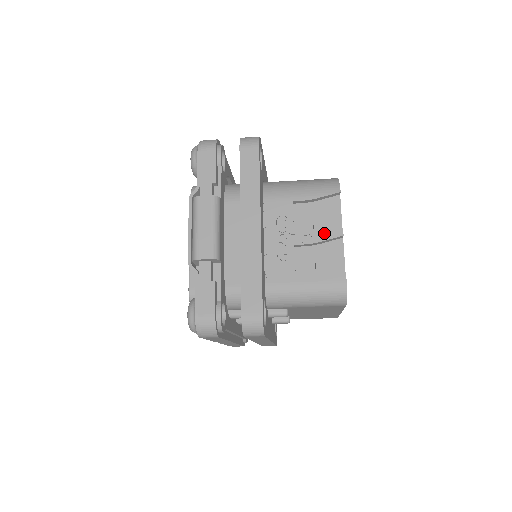
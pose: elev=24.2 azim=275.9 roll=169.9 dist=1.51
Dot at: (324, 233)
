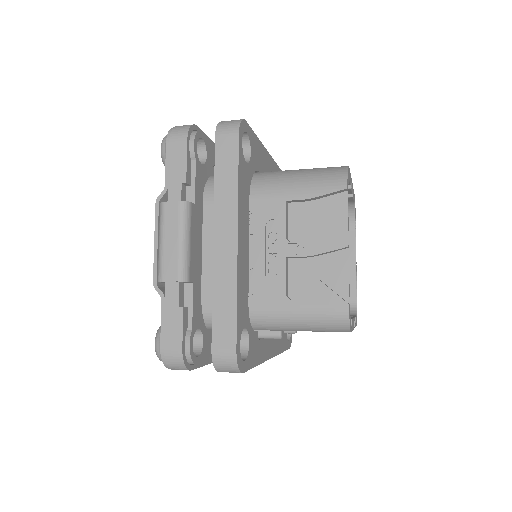
Dot at: (323, 243)
